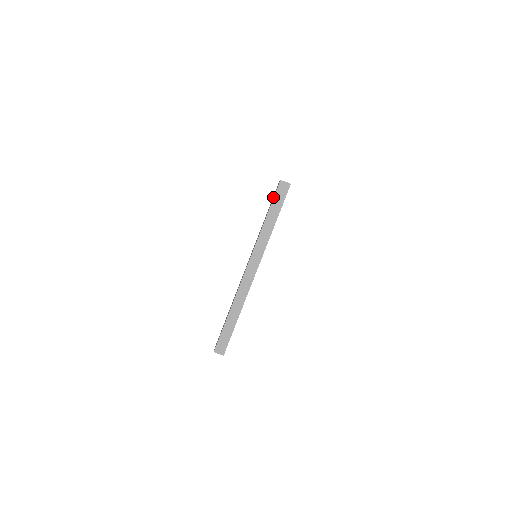
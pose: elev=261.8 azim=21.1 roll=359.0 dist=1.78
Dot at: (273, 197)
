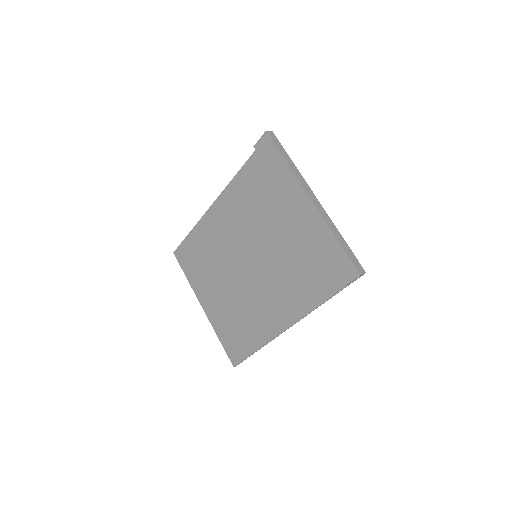
Dot at: (270, 148)
